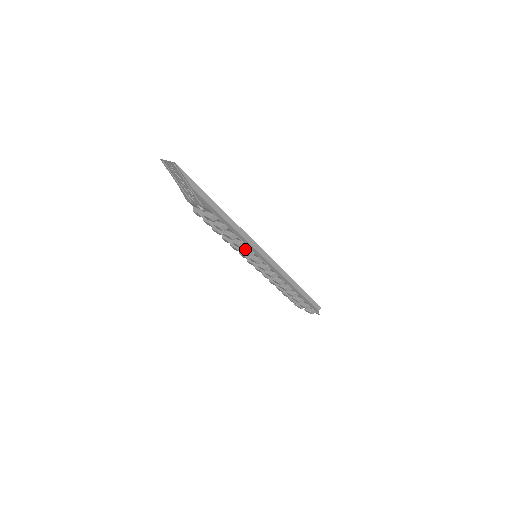
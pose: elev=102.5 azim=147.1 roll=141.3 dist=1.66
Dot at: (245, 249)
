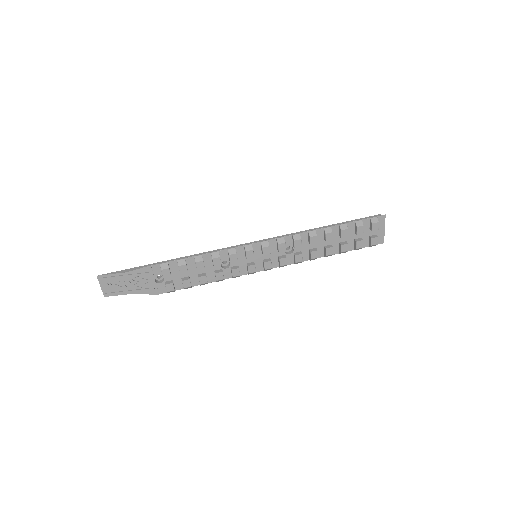
Dot at: (228, 257)
